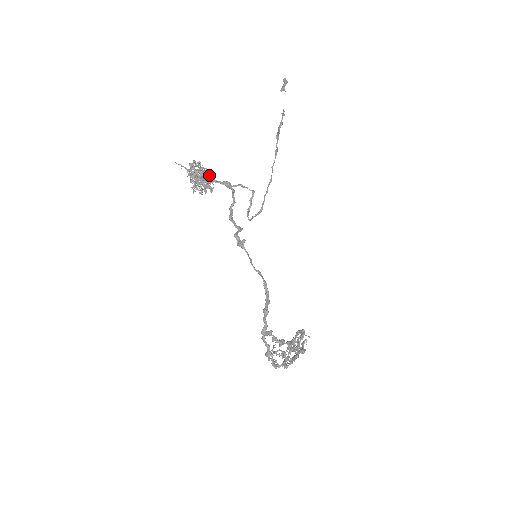
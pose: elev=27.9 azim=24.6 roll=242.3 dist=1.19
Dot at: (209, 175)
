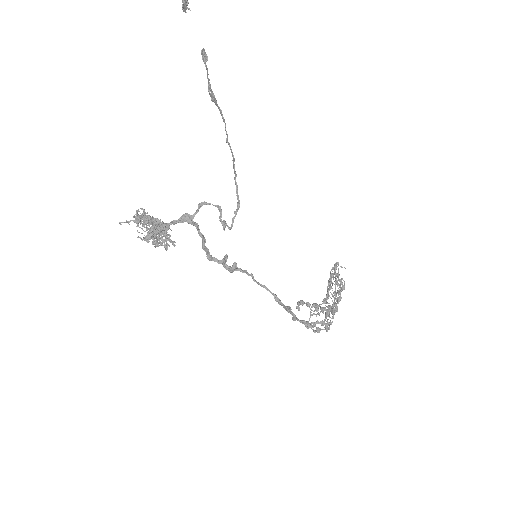
Dot at: (161, 223)
